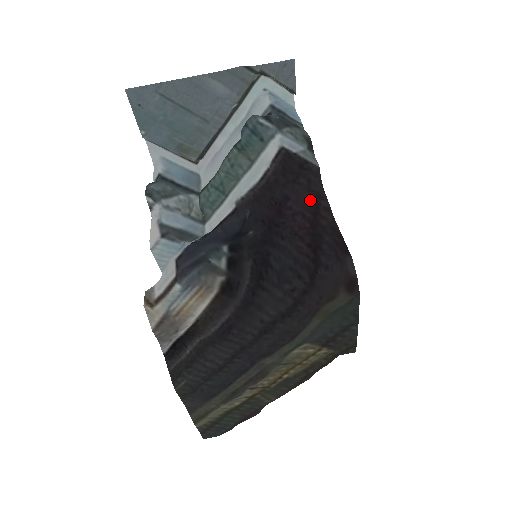
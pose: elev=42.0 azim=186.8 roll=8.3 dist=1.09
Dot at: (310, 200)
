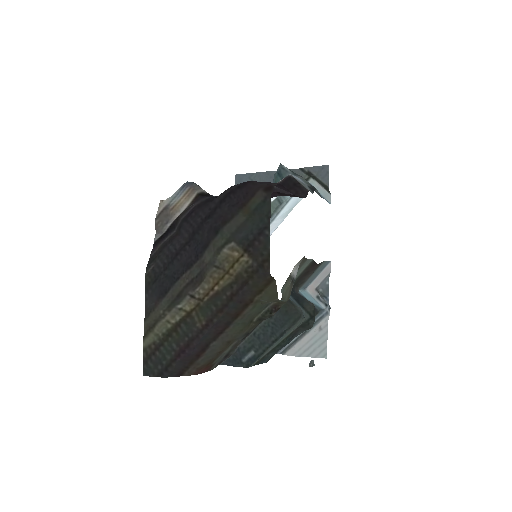
Dot at: (290, 196)
